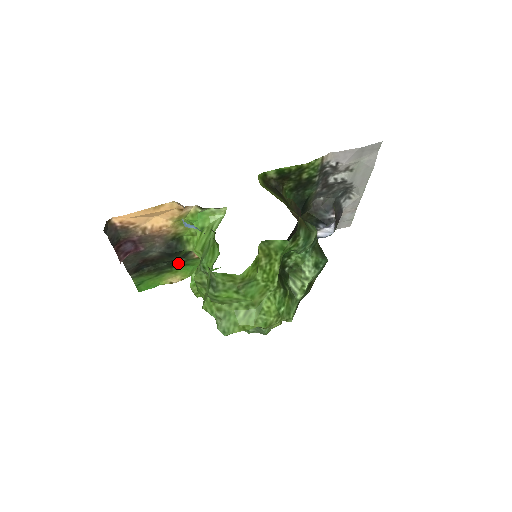
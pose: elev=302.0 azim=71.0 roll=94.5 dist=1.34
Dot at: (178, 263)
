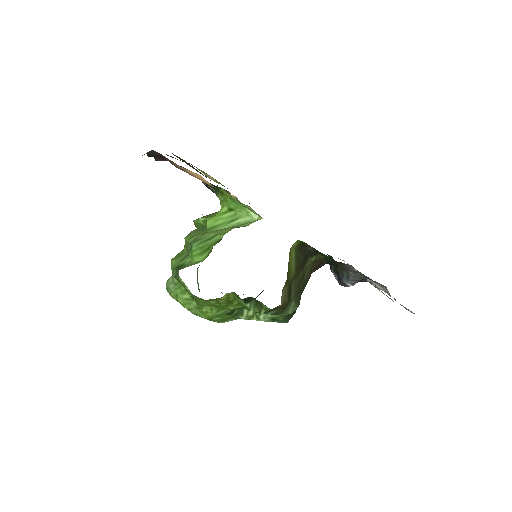
Dot at: occluded
